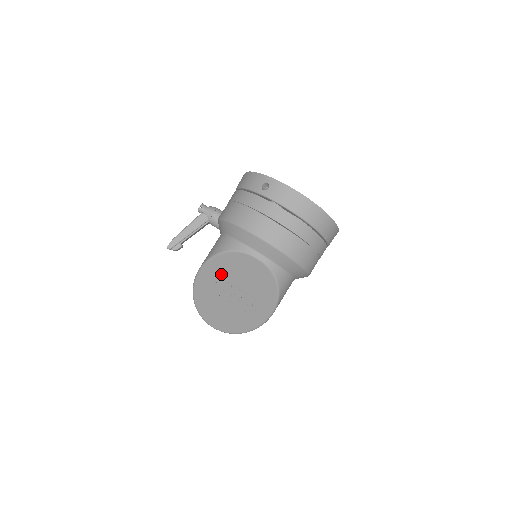
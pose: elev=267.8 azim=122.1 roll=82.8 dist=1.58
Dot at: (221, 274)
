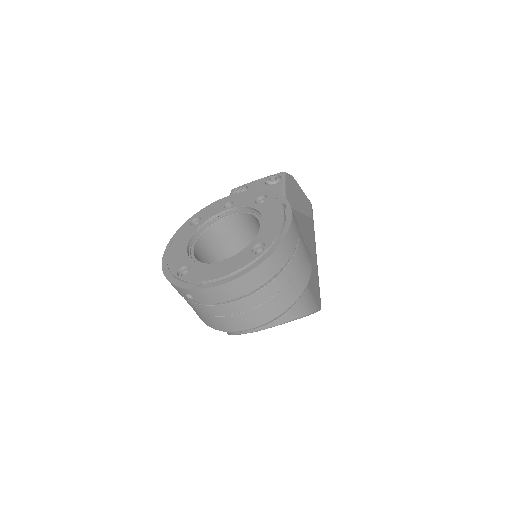
Dot at: occluded
